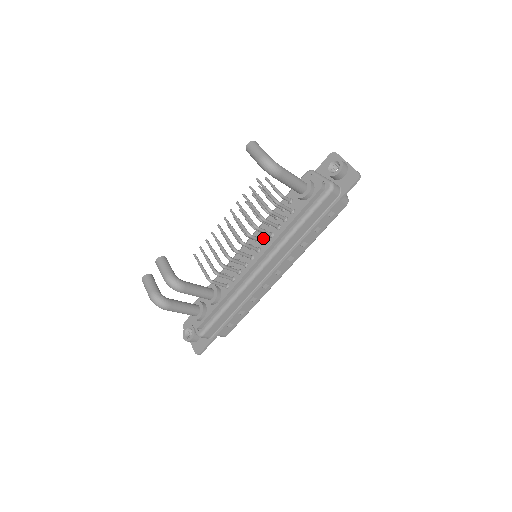
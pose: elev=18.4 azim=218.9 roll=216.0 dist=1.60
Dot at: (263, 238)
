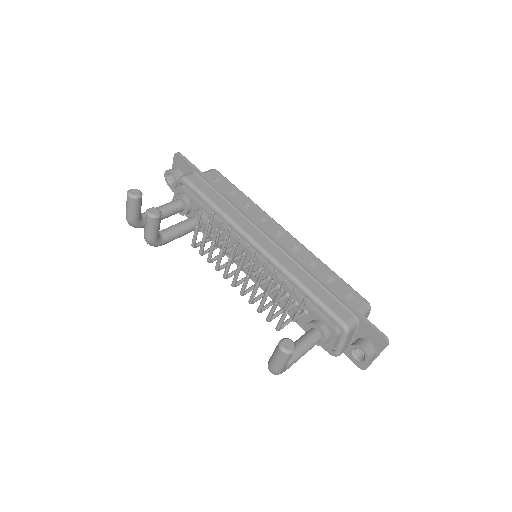
Dot at: occluded
